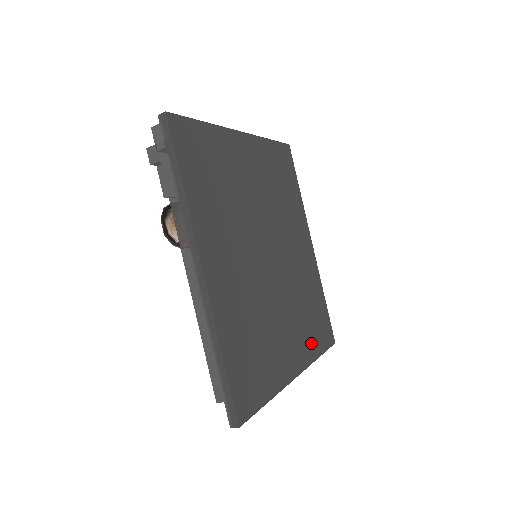
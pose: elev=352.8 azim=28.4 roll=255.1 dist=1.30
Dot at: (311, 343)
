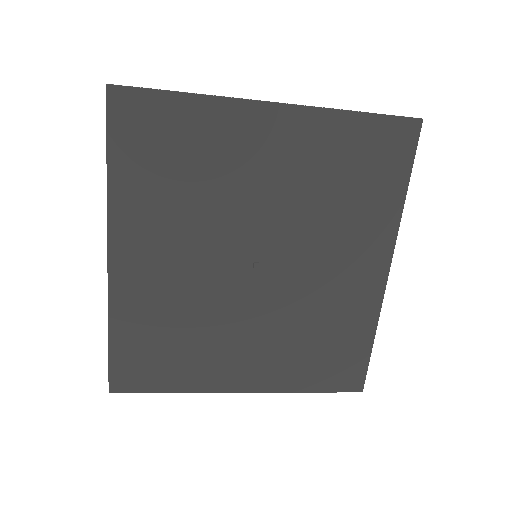
Dot at: (295, 374)
